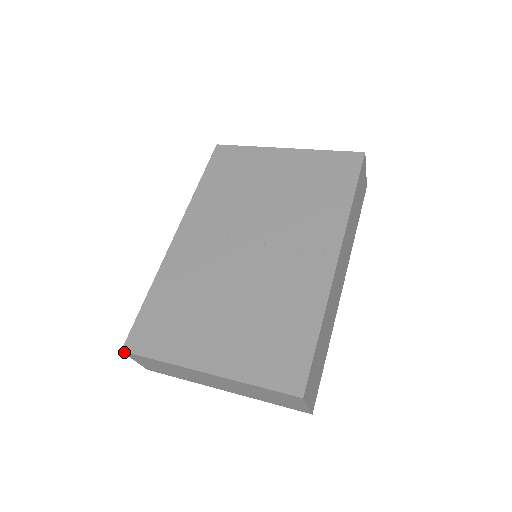
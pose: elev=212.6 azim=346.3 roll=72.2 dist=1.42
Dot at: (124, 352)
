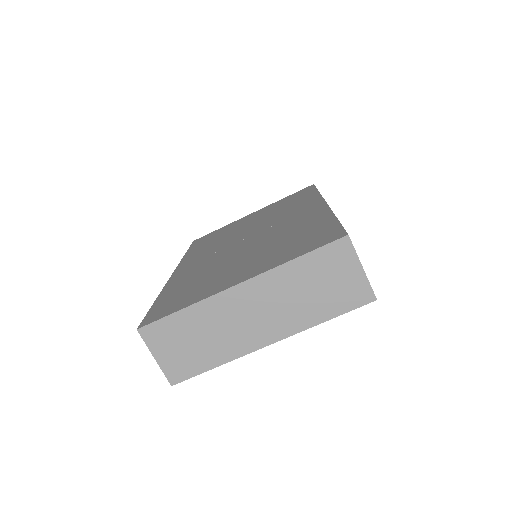
Dot at: (140, 330)
